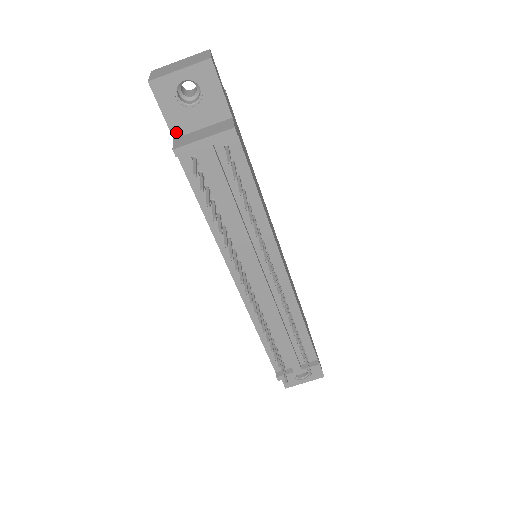
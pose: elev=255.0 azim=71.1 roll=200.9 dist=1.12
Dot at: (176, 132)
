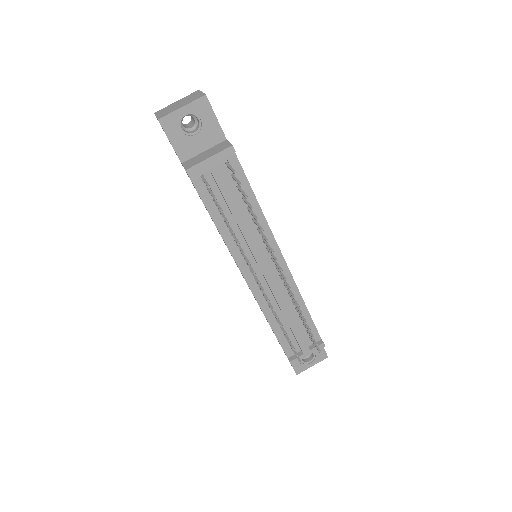
Dot at: (183, 157)
